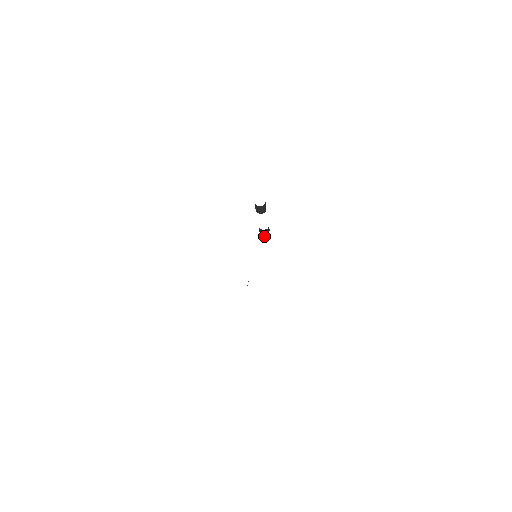
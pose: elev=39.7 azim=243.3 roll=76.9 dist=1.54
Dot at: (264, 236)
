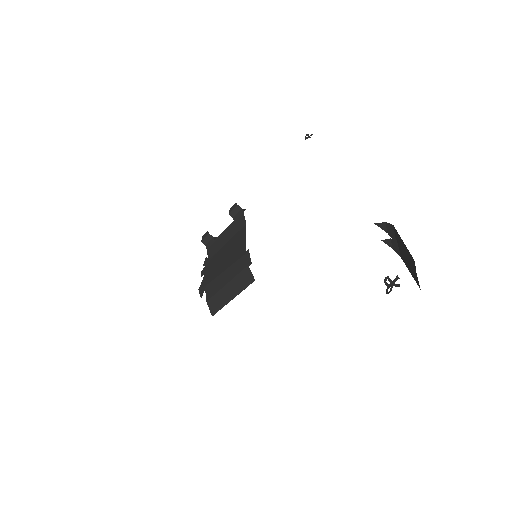
Dot at: (206, 245)
